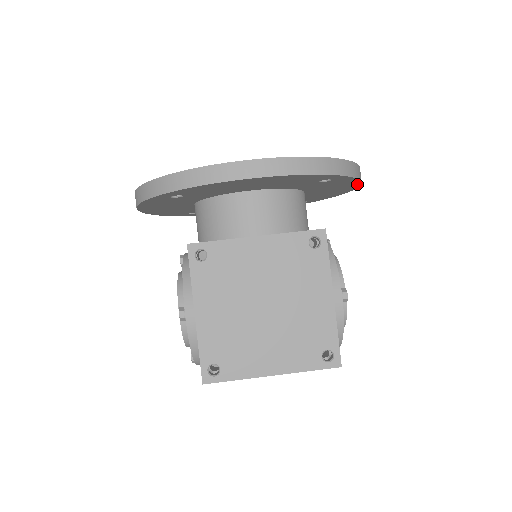
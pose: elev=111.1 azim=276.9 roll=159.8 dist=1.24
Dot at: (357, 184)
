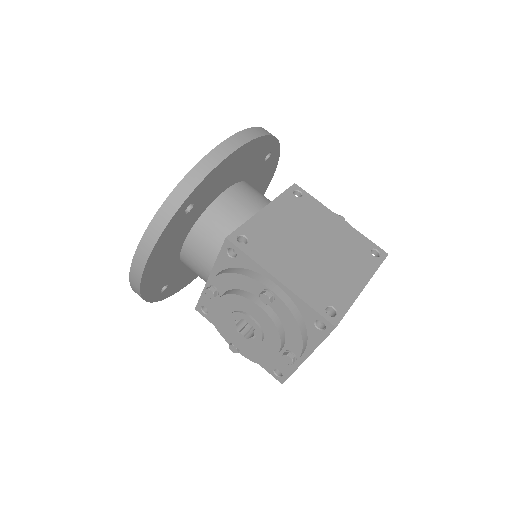
Dot at: (274, 171)
